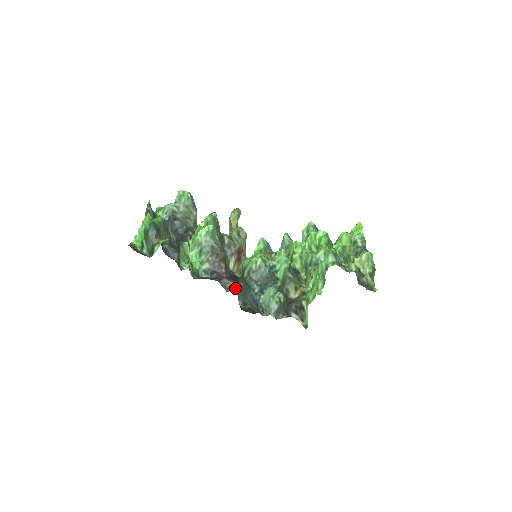
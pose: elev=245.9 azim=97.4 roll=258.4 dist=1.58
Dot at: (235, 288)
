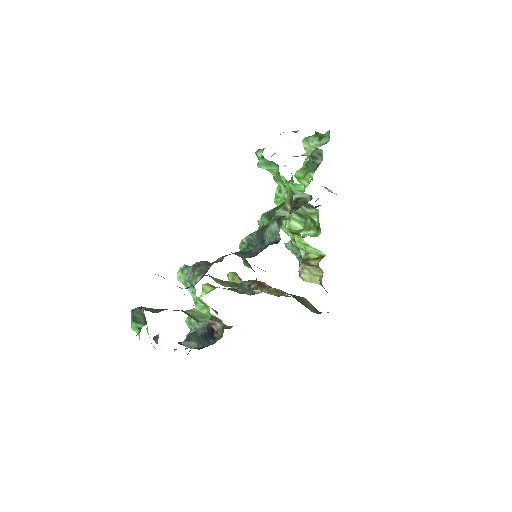
Dot at: occluded
